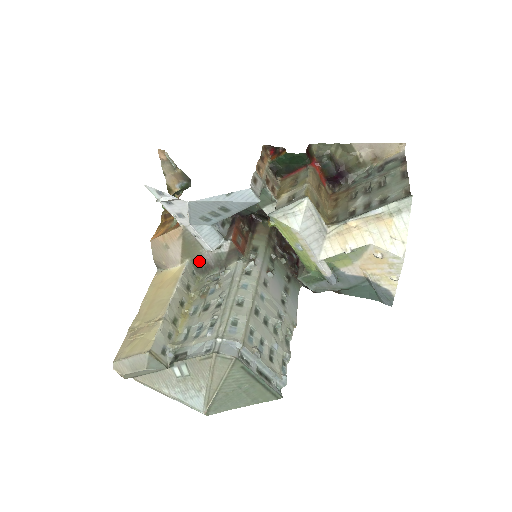
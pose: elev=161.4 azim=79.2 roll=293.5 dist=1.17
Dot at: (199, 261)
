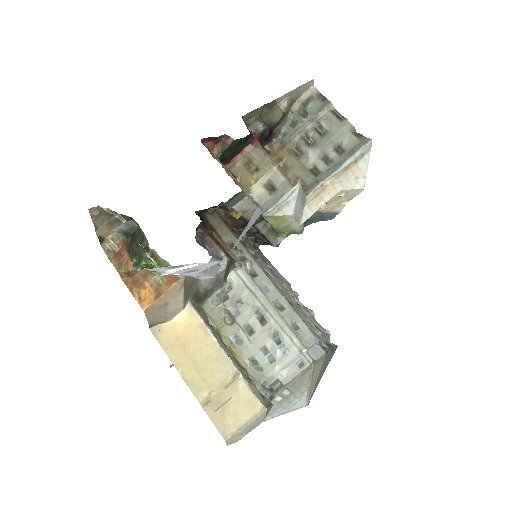
Dot at: (197, 293)
